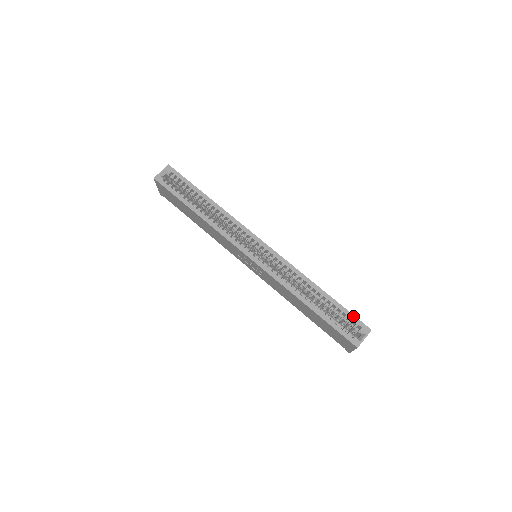
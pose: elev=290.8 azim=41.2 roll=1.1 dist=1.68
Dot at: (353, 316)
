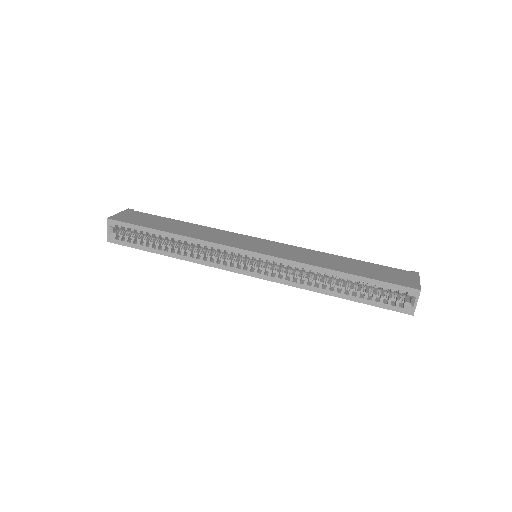
Dot at: (392, 285)
